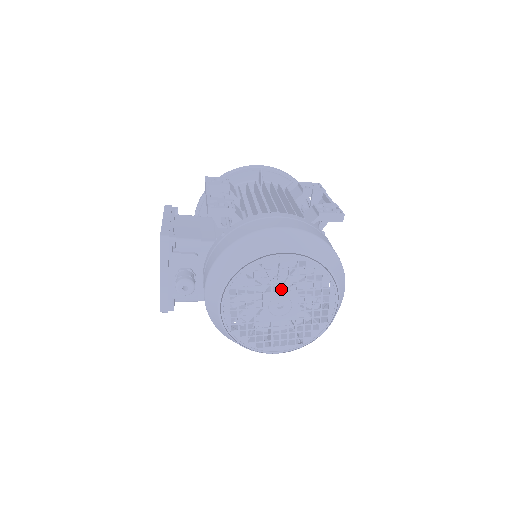
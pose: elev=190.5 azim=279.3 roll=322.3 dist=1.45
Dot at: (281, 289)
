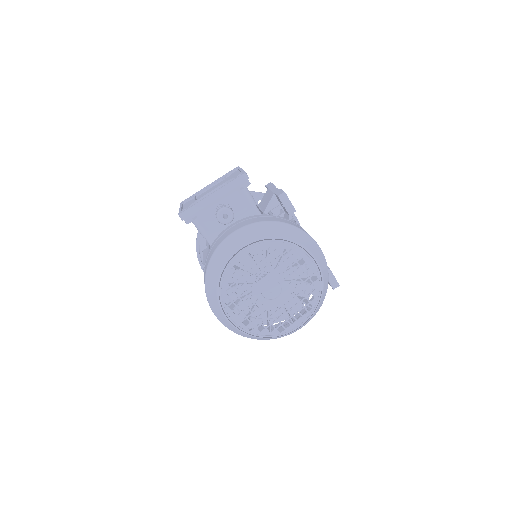
Dot at: occluded
